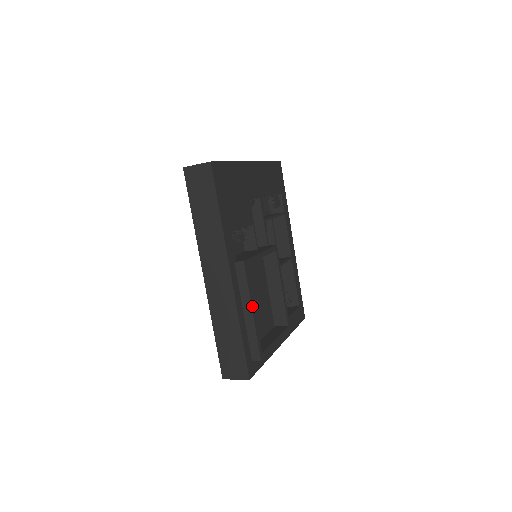
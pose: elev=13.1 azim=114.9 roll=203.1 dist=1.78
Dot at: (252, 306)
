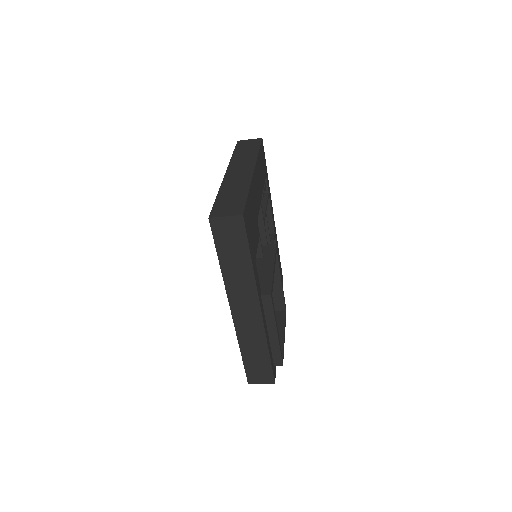
Dot at: (276, 328)
